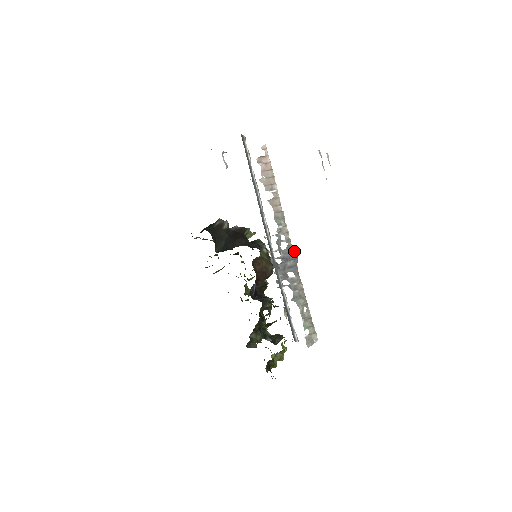
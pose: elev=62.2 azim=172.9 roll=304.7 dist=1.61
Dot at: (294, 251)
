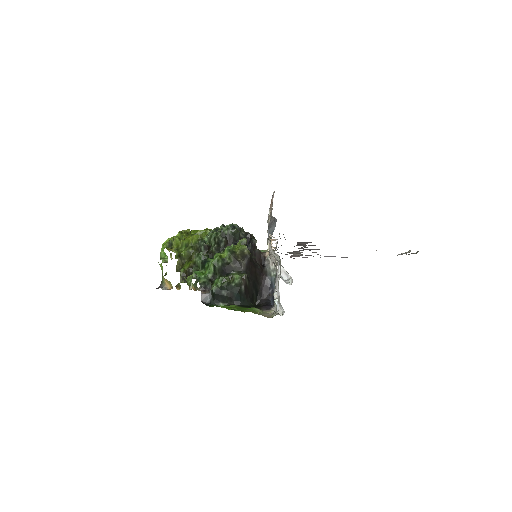
Dot at: (274, 218)
